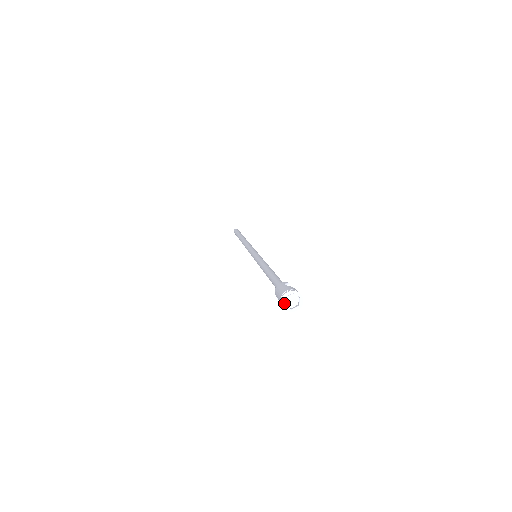
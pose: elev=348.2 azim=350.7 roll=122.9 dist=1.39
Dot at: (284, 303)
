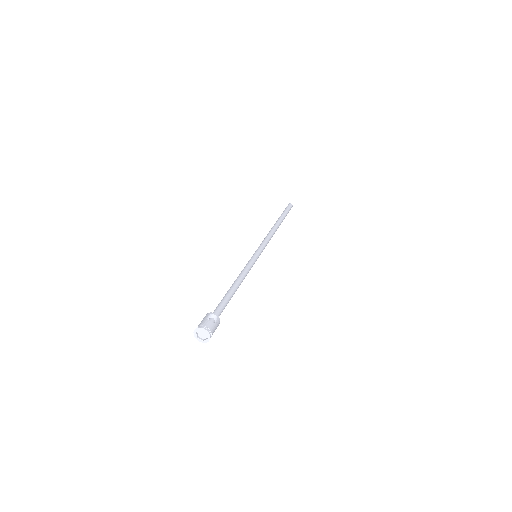
Dot at: (196, 336)
